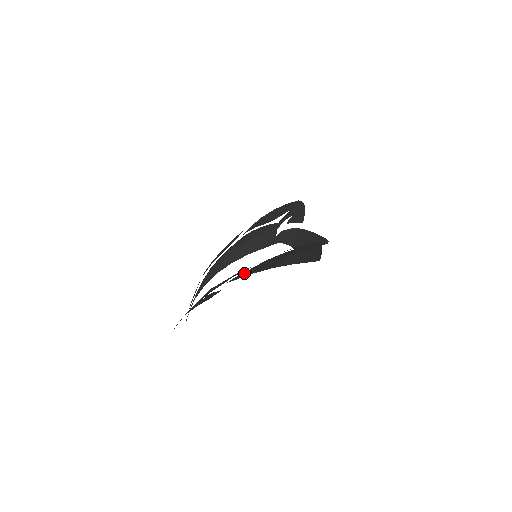
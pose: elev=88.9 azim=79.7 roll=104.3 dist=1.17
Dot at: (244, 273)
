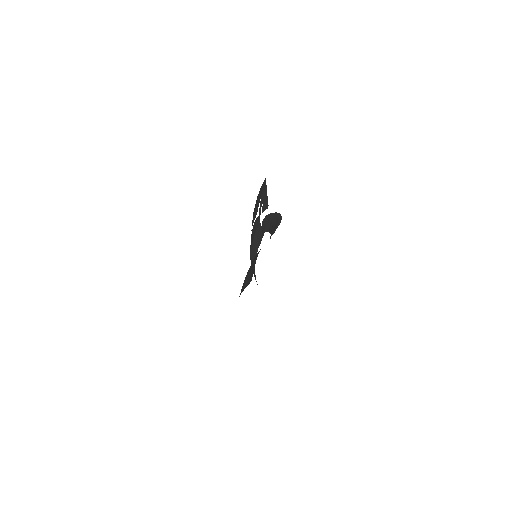
Dot at: occluded
